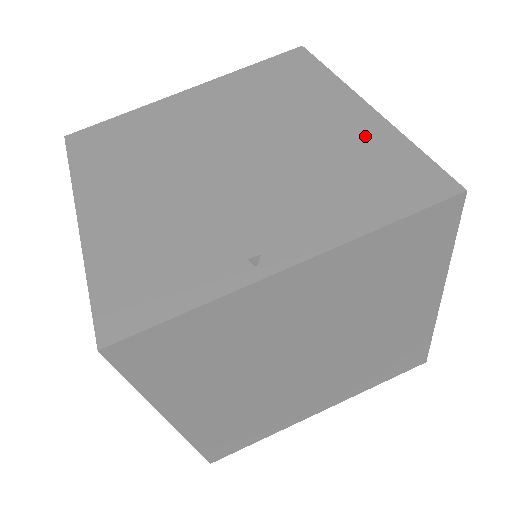
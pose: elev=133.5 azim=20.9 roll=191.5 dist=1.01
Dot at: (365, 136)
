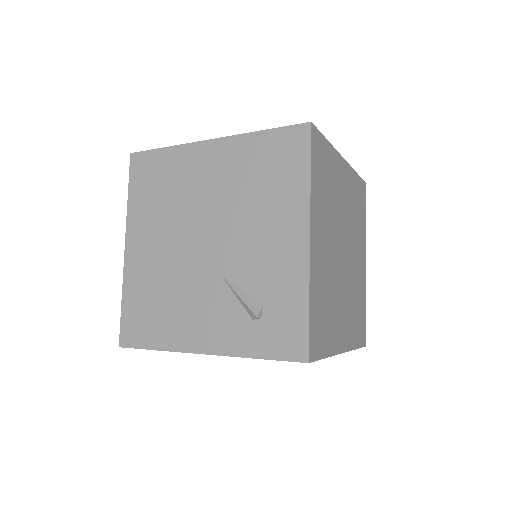
Dot at: occluded
